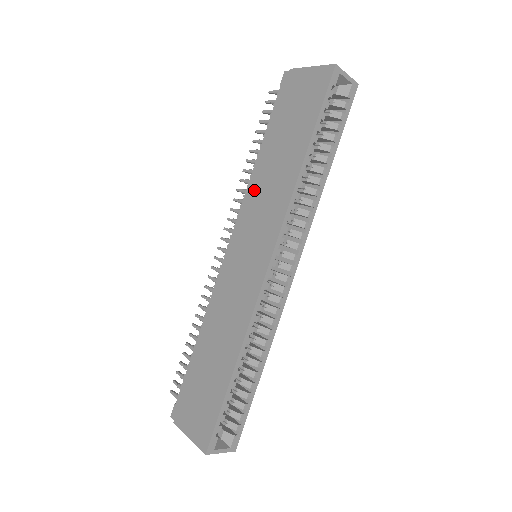
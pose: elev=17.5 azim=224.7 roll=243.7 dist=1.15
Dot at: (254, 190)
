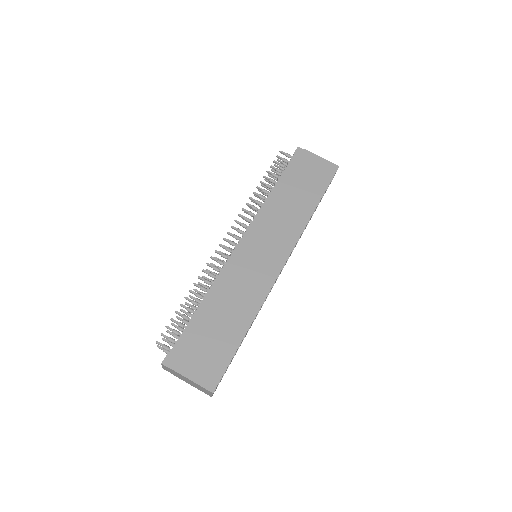
Dot at: (271, 212)
